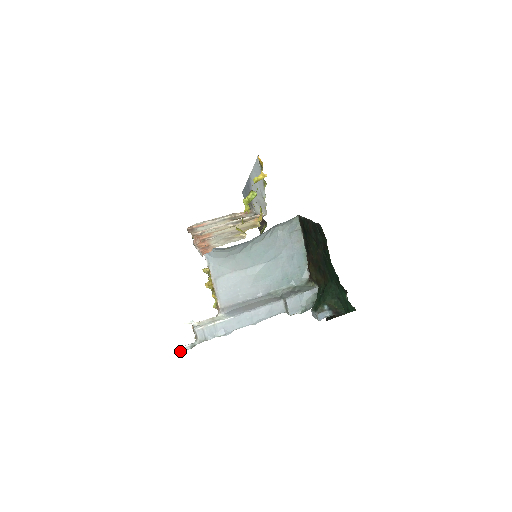
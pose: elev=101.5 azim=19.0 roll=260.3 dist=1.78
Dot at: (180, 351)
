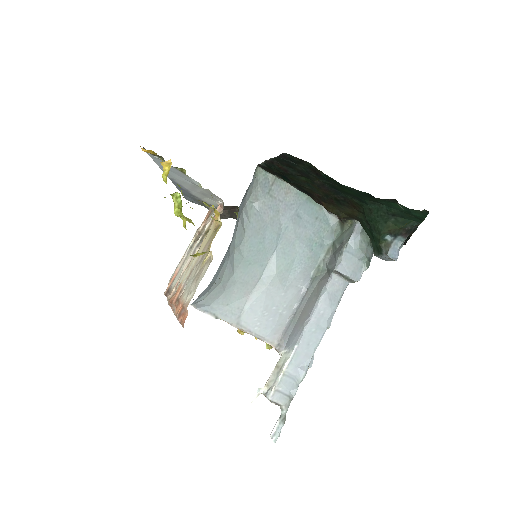
Dot at: (275, 438)
